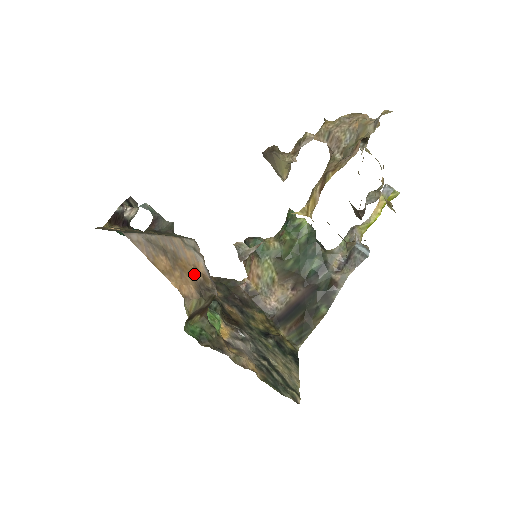
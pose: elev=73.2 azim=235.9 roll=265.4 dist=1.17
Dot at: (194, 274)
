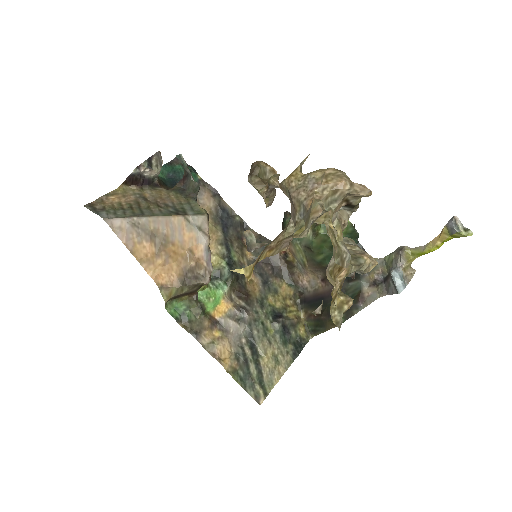
Dot at: (185, 259)
